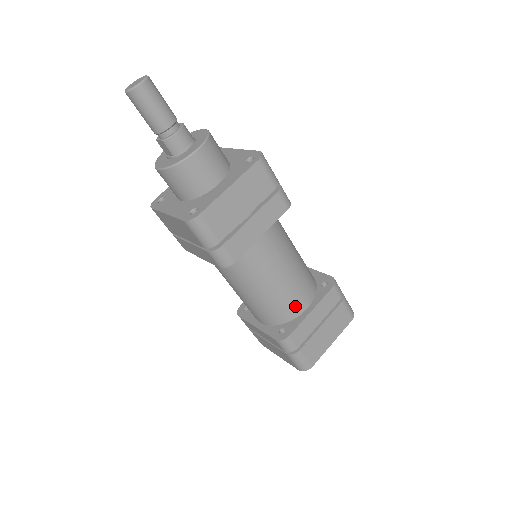
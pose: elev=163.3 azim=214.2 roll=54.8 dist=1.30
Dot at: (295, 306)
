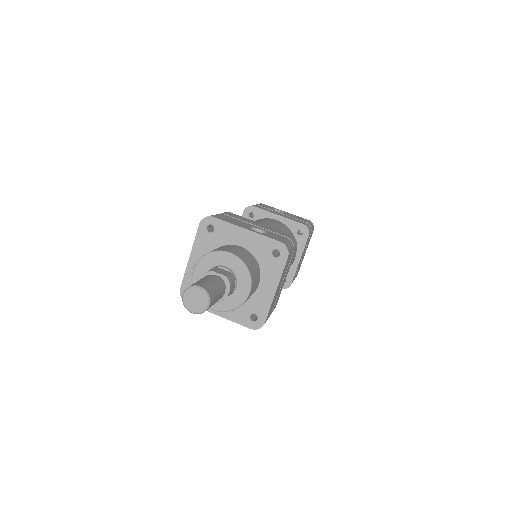
Dot at: occluded
